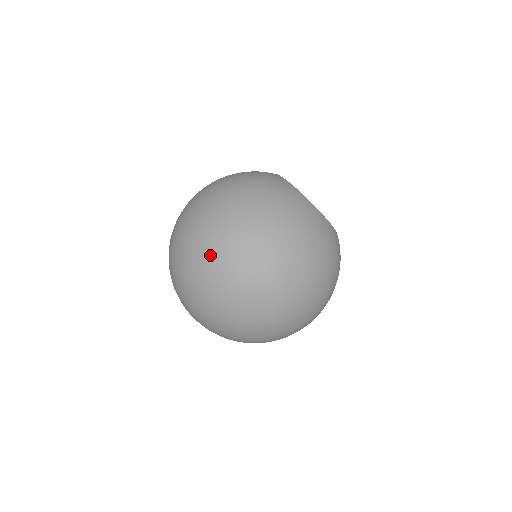
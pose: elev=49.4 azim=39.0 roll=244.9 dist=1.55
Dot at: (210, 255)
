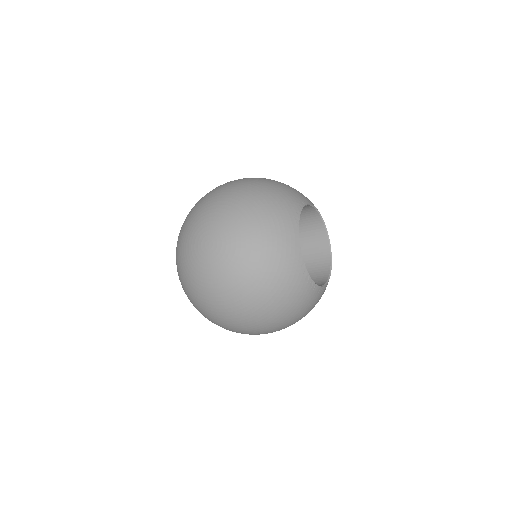
Dot at: (207, 304)
